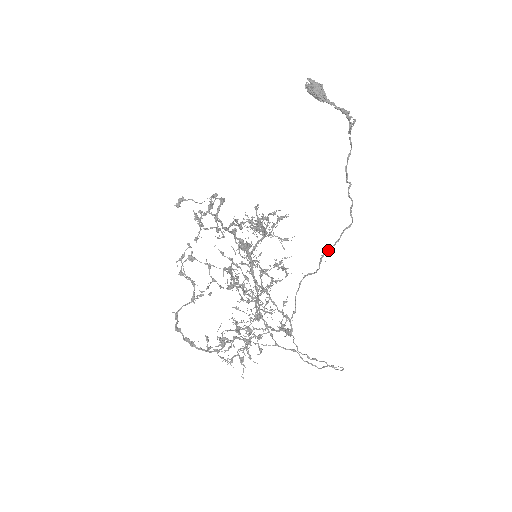
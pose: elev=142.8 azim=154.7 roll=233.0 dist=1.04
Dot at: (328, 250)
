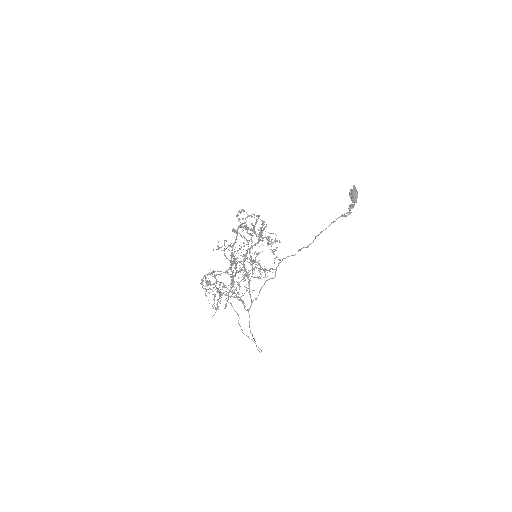
Dot at: (279, 263)
